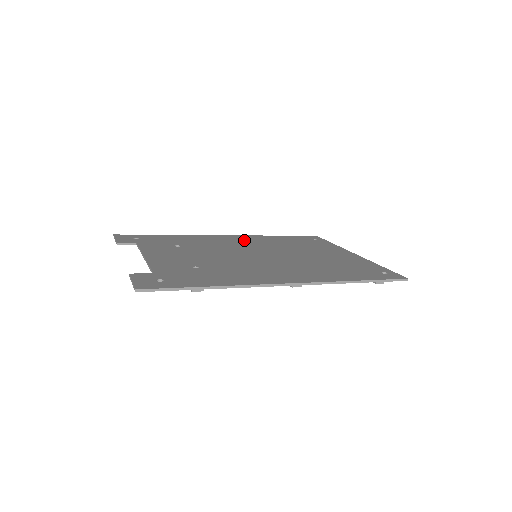
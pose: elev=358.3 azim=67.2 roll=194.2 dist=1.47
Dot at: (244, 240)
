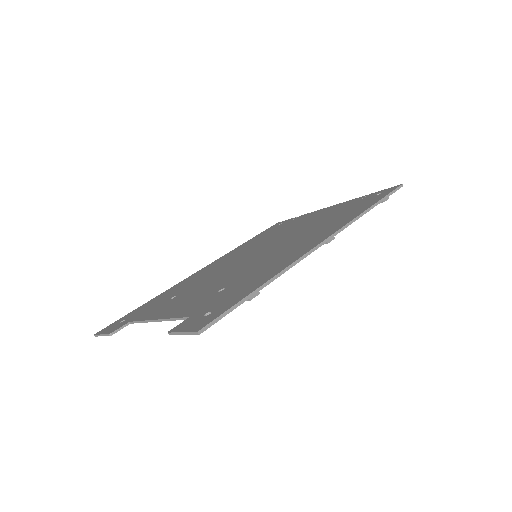
Dot at: (224, 259)
